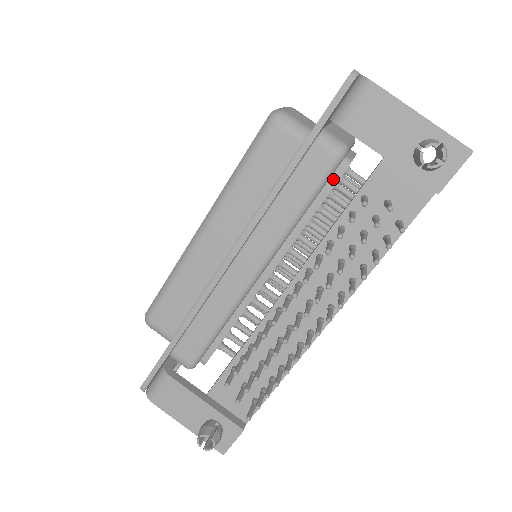
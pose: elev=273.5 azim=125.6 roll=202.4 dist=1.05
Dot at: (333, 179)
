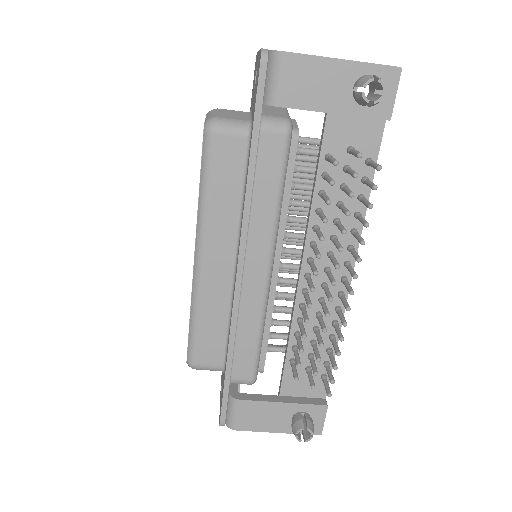
Dot at: (291, 154)
